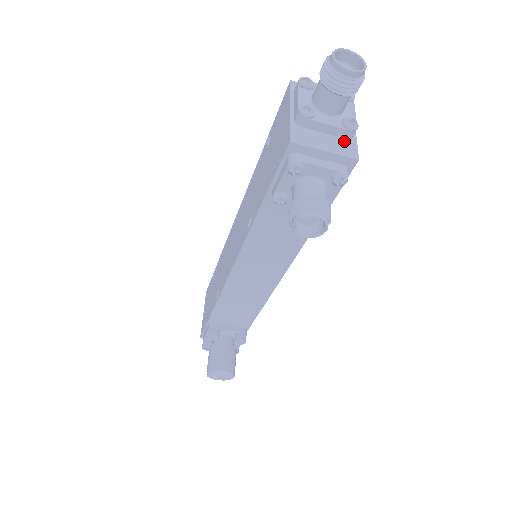
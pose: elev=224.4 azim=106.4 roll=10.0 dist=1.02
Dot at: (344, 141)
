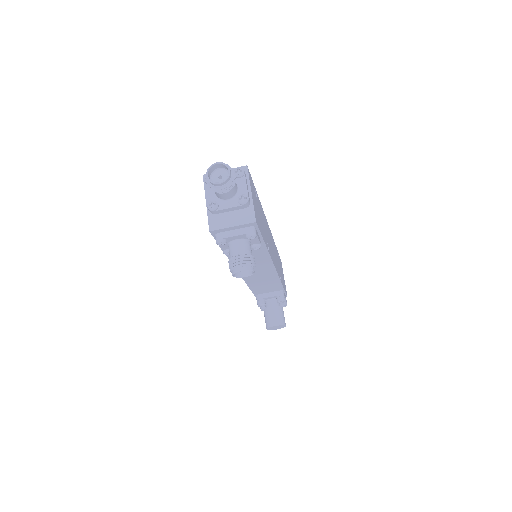
Dot at: (244, 211)
